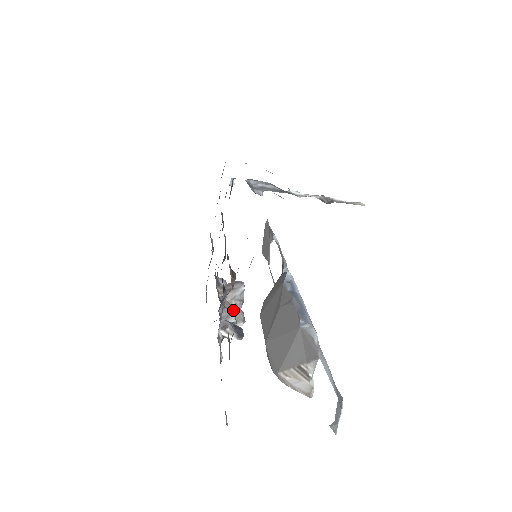
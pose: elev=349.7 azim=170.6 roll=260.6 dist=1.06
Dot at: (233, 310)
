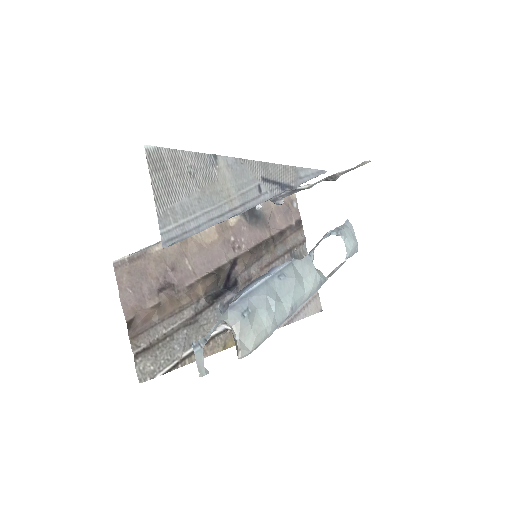
Dot at: occluded
